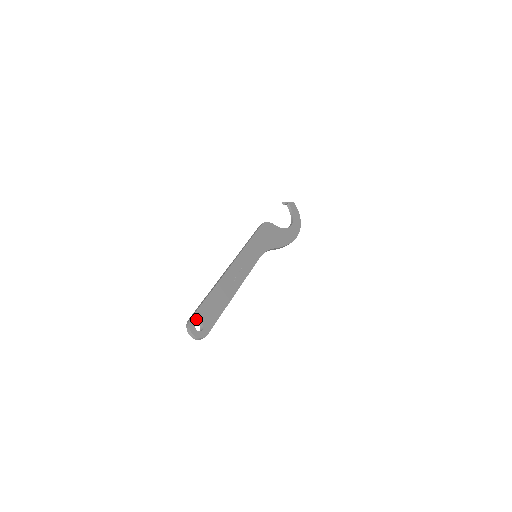
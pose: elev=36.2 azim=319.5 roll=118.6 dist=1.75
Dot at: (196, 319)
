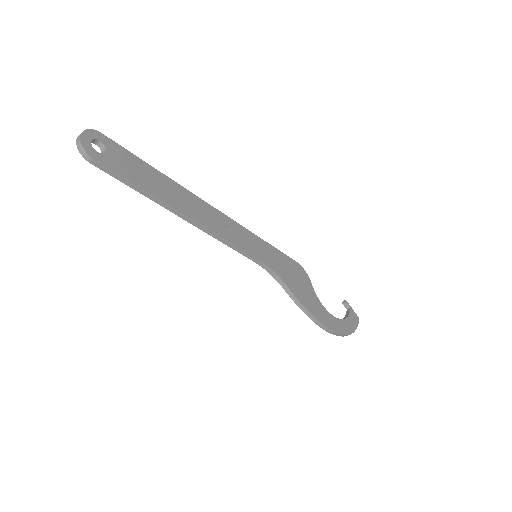
Dot at: (107, 142)
